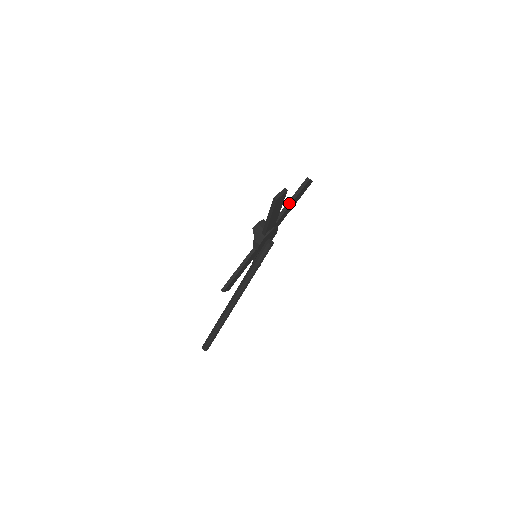
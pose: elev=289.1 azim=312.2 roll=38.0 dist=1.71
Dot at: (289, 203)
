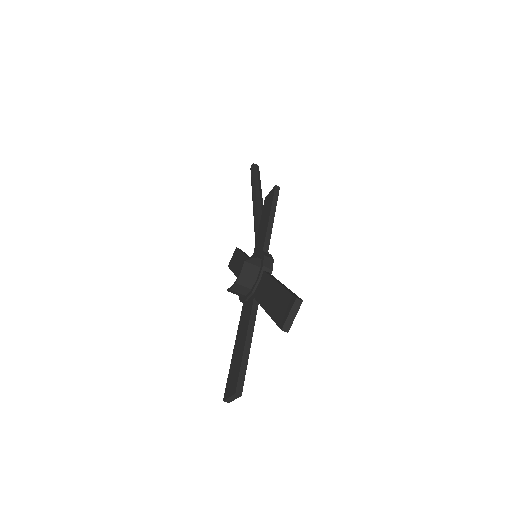
Dot at: (267, 312)
